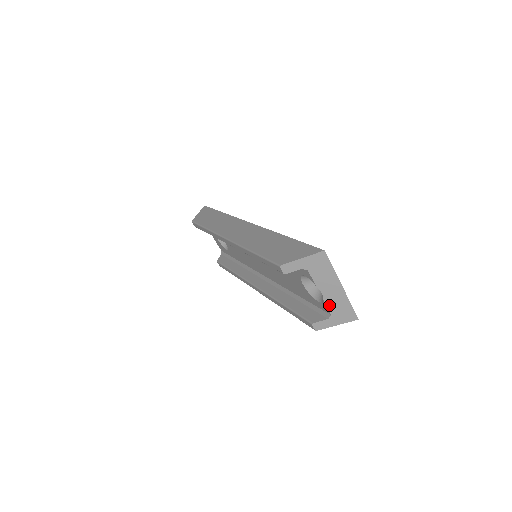
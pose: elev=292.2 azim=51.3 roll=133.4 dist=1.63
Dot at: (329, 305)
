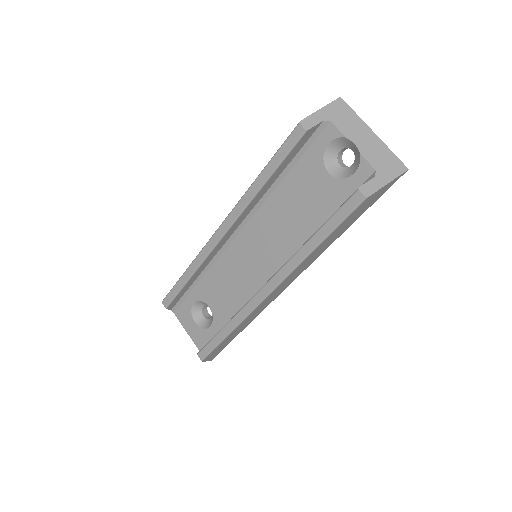
Dot at: (368, 158)
